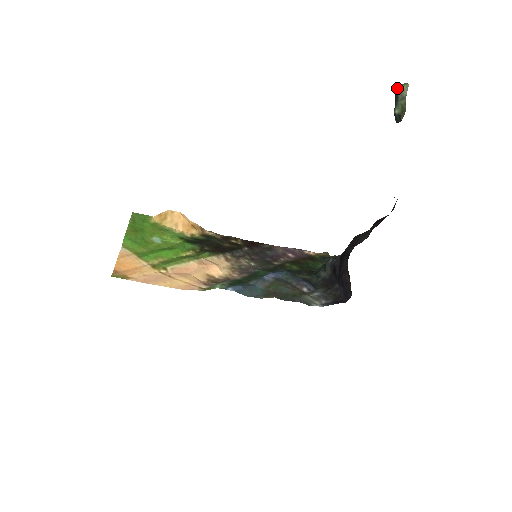
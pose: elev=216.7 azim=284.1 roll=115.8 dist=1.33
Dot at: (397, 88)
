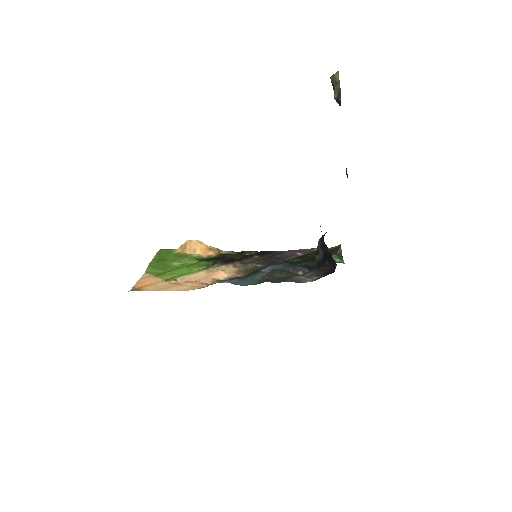
Dot at: (331, 78)
